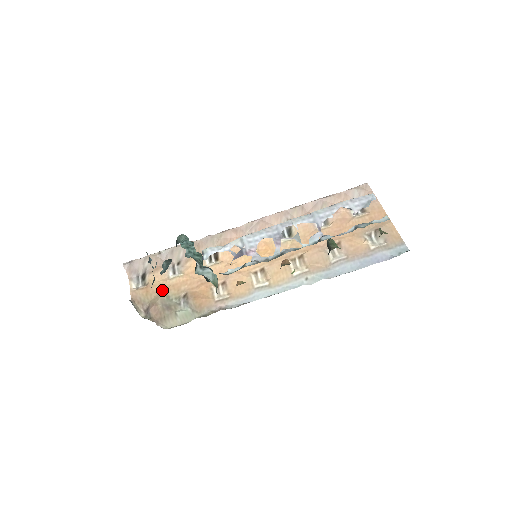
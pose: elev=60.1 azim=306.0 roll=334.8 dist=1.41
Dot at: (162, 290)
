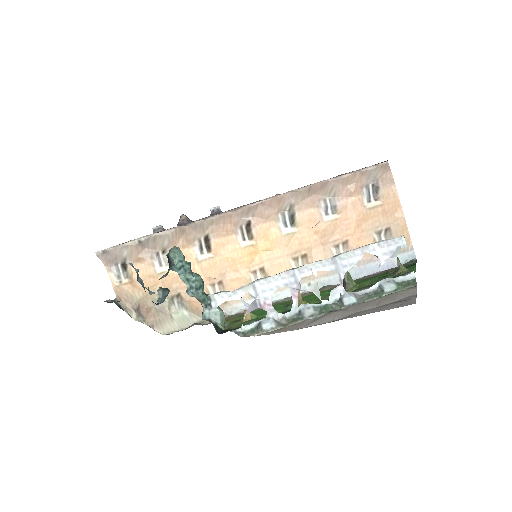
Dot at: (150, 287)
